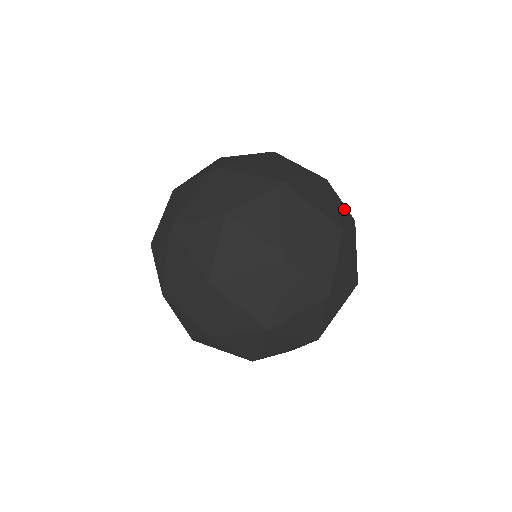
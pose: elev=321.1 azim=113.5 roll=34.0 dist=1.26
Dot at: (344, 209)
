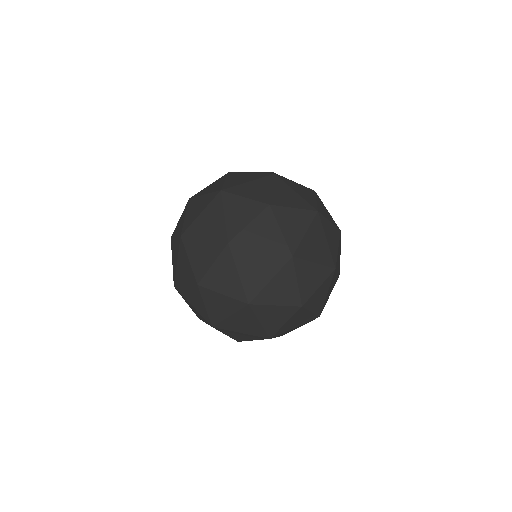
Dot at: (306, 317)
